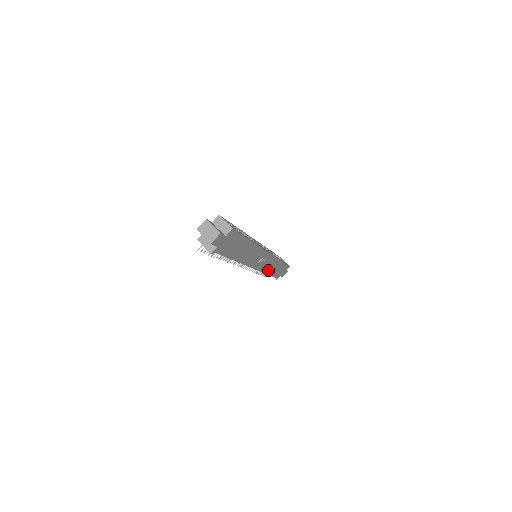
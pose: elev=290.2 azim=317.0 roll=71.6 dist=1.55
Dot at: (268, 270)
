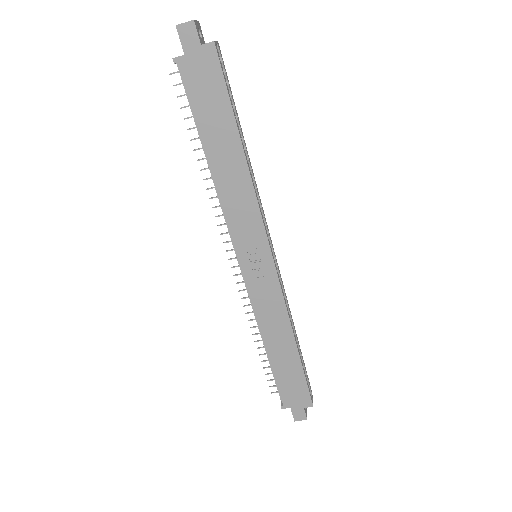
Dot at: (267, 329)
